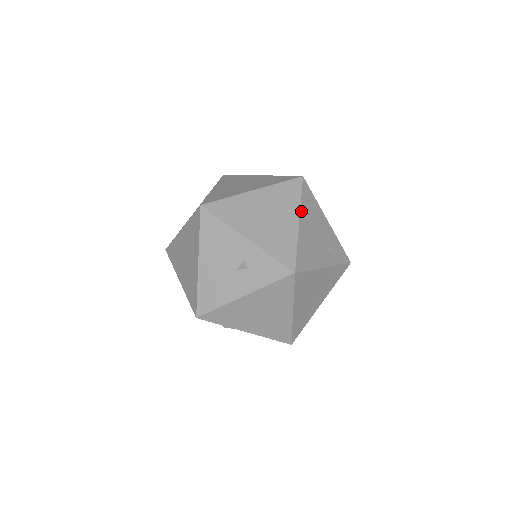
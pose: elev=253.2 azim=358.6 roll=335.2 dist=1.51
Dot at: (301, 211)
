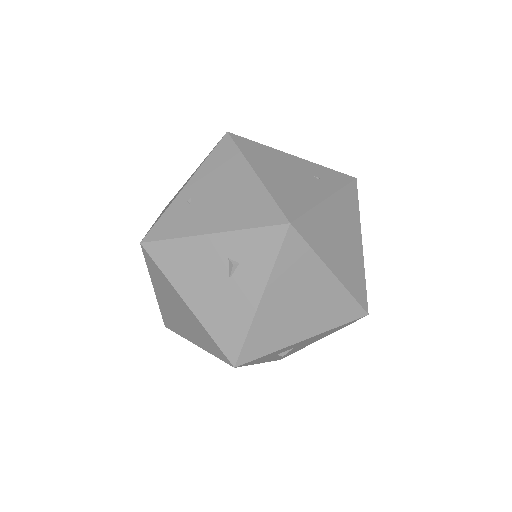
Dot at: (250, 162)
